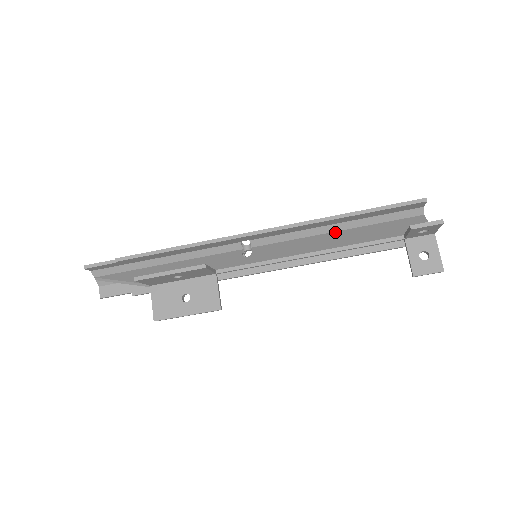
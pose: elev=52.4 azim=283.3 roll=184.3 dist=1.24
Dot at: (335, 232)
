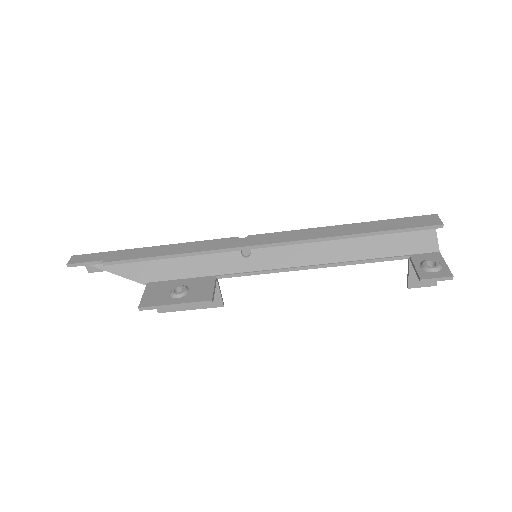
Dot at: occluded
